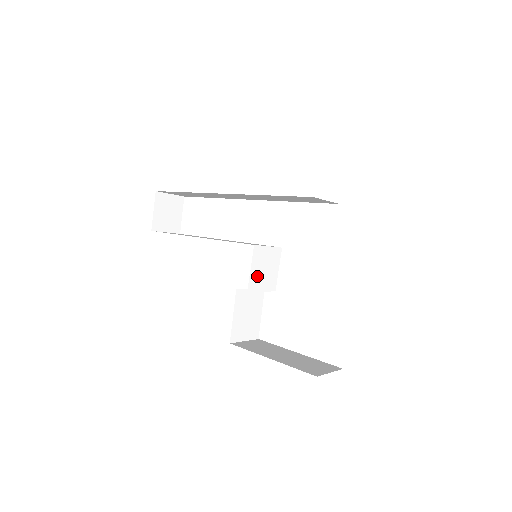
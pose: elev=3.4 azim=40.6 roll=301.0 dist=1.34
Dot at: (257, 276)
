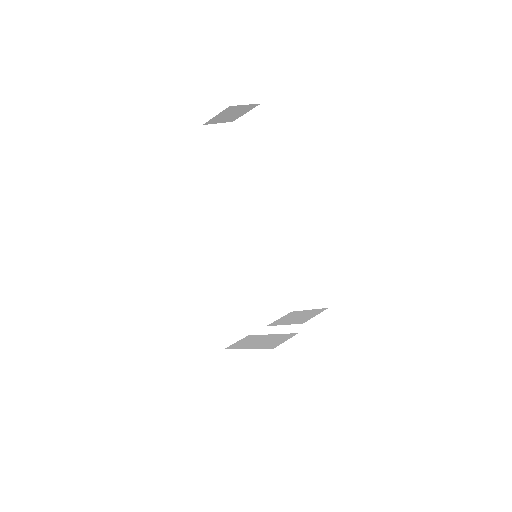
Dot at: occluded
